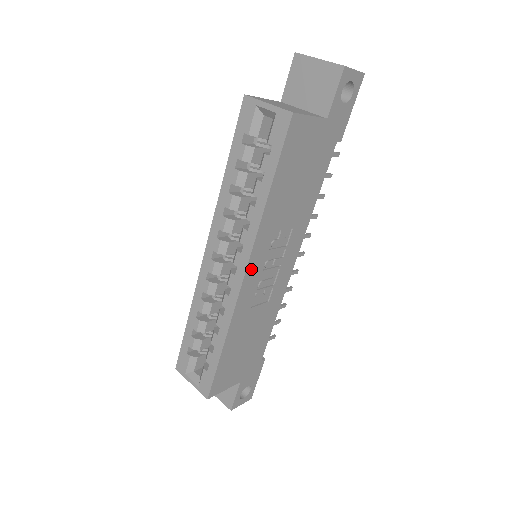
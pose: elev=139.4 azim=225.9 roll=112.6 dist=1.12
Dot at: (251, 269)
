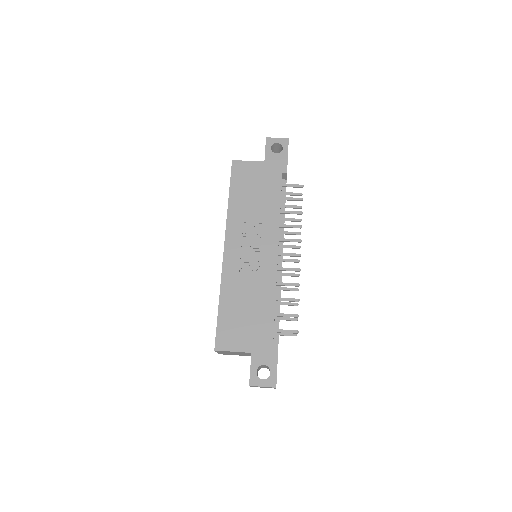
Dot at: (229, 245)
